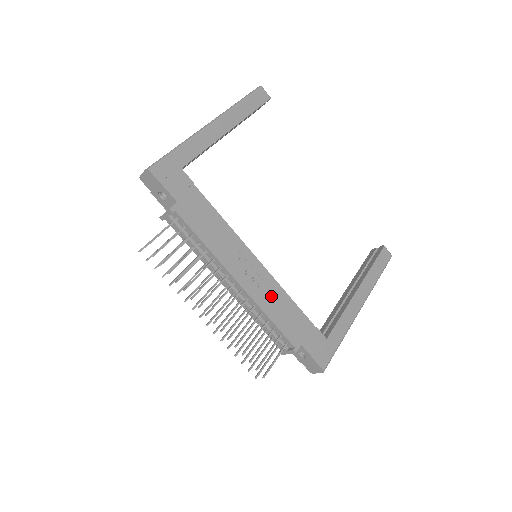
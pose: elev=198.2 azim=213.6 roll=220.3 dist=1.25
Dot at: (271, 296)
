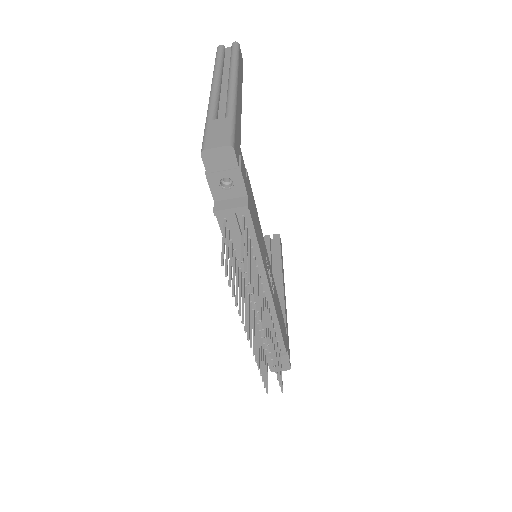
Dot at: (277, 302)
